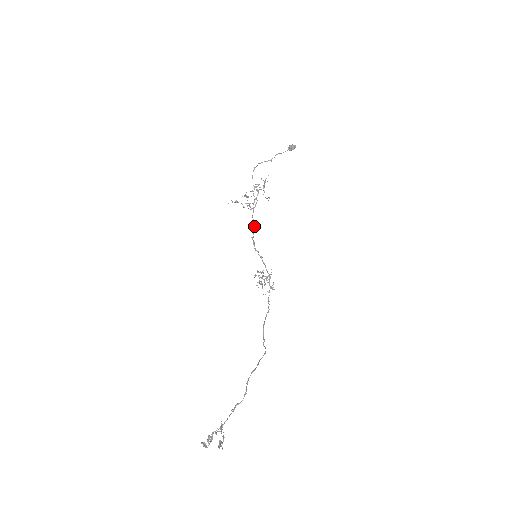
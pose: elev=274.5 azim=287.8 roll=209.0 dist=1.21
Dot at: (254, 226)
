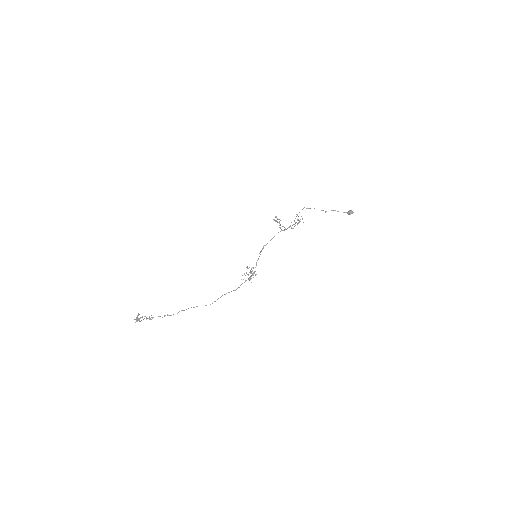
Dot at: (271, 239)
